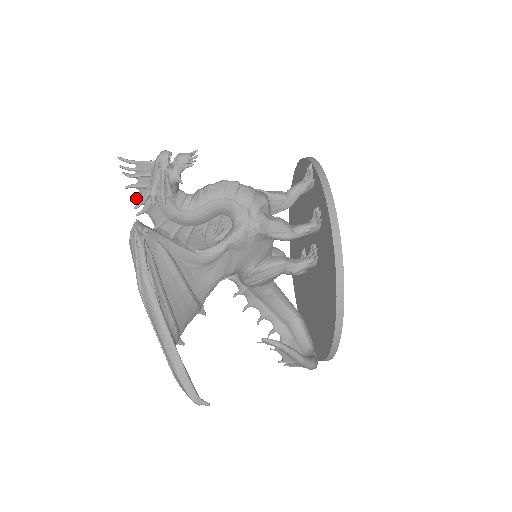
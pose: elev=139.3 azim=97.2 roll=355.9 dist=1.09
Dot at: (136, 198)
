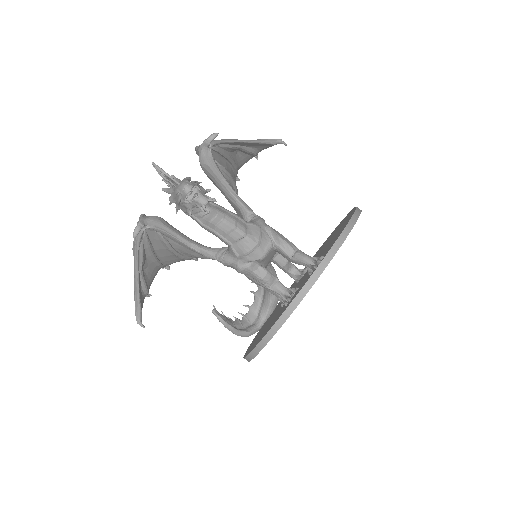
Dot at: (166, 183)
